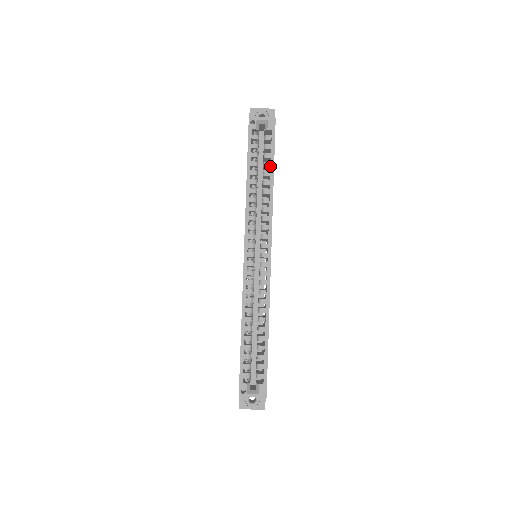
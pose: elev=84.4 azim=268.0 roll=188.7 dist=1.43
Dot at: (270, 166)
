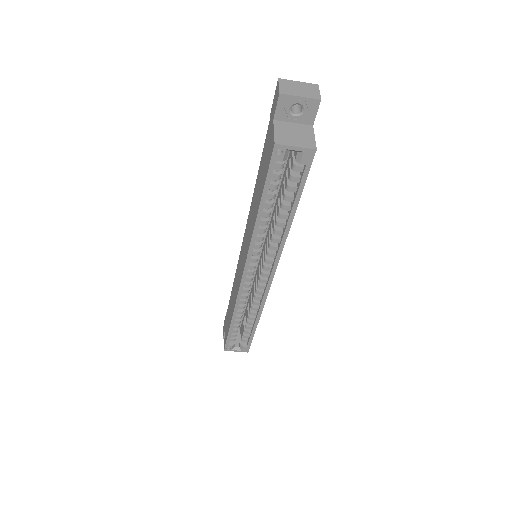
Dot at: (292, 201)
